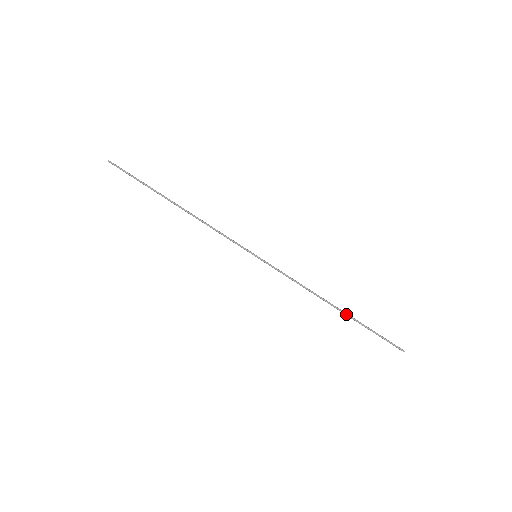
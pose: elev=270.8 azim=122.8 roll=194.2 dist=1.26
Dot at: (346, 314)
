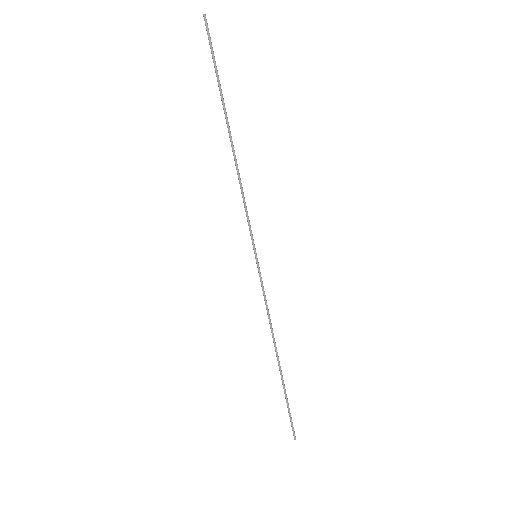
Dot at: occluded
